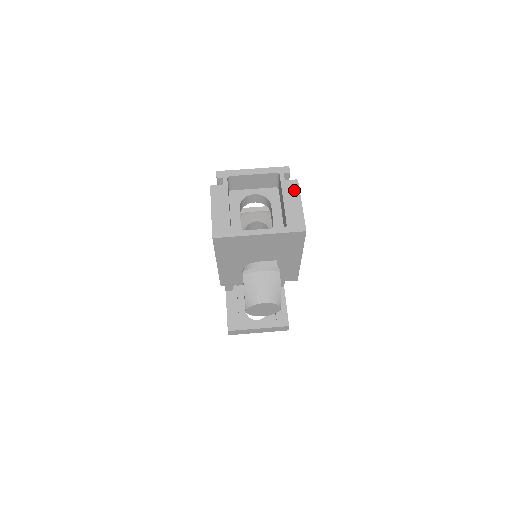
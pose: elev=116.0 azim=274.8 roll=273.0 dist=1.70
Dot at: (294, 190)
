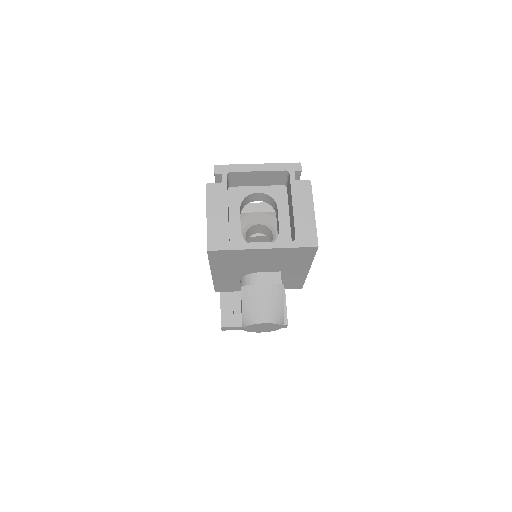
Dot at: (306, 193)
